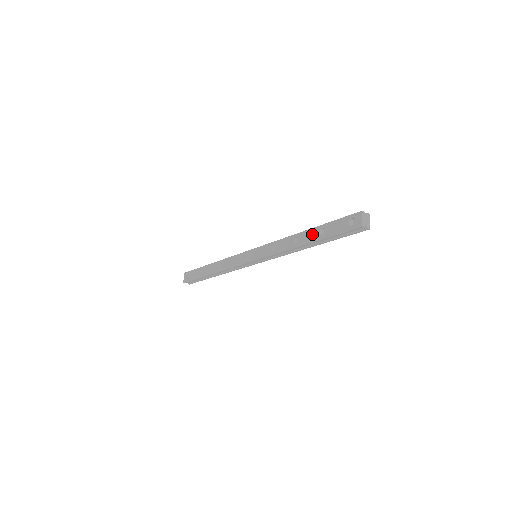
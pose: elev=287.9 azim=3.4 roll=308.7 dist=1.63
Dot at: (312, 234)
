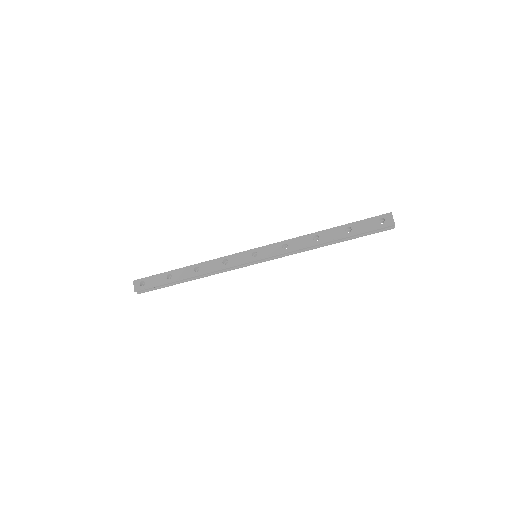
Dot at: (337, 232)
